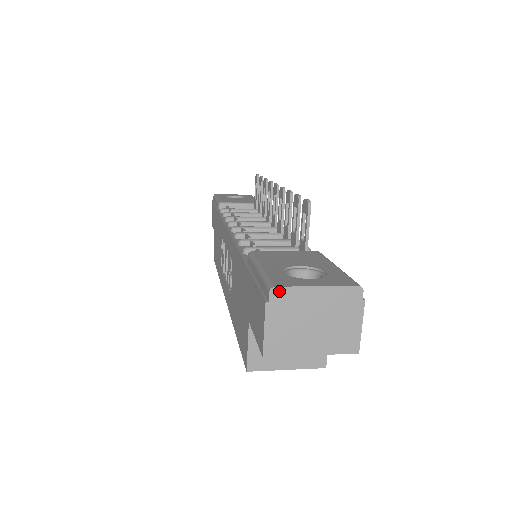
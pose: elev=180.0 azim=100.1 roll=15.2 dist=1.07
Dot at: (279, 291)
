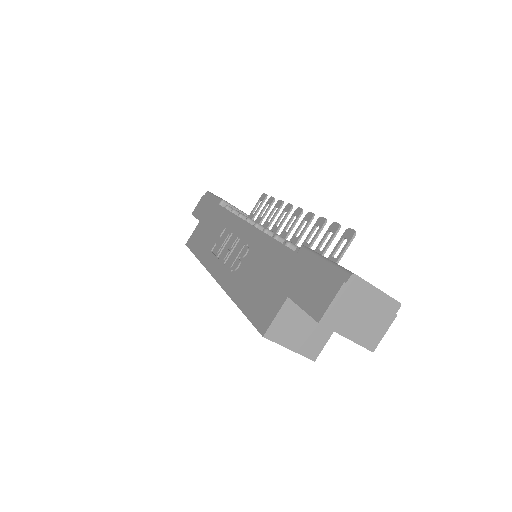
Dot at: (356, 279)
